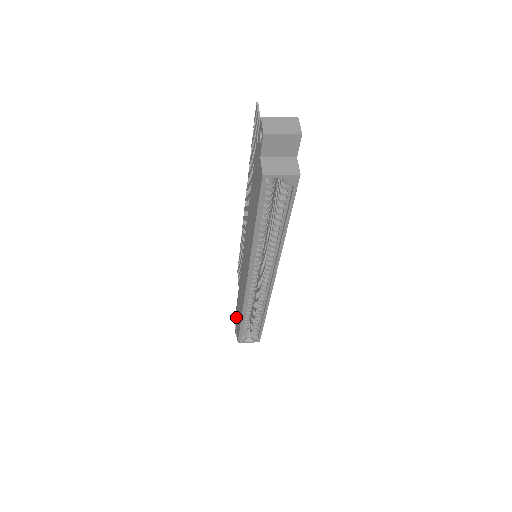
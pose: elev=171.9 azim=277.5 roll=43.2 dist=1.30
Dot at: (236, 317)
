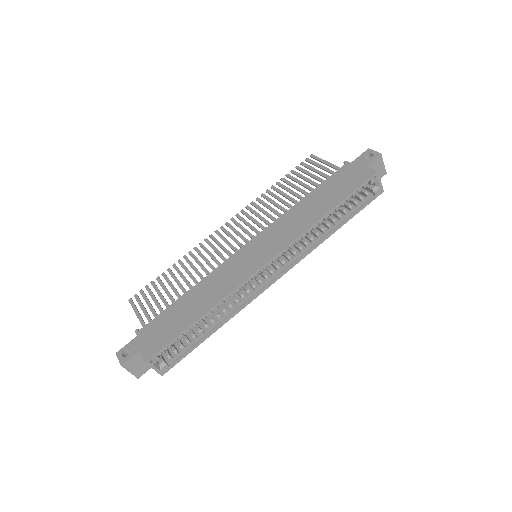
Dot at: (143, 335)
